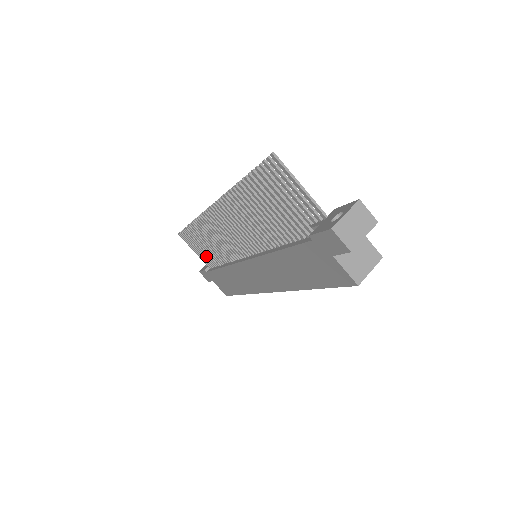
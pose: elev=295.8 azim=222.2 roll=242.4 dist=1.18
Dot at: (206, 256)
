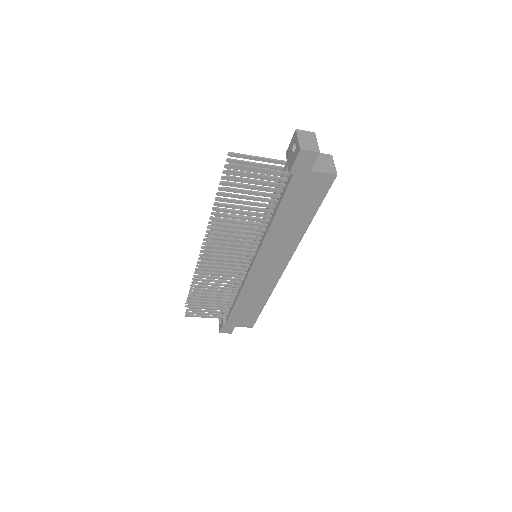
Dot at: (218, 308)
